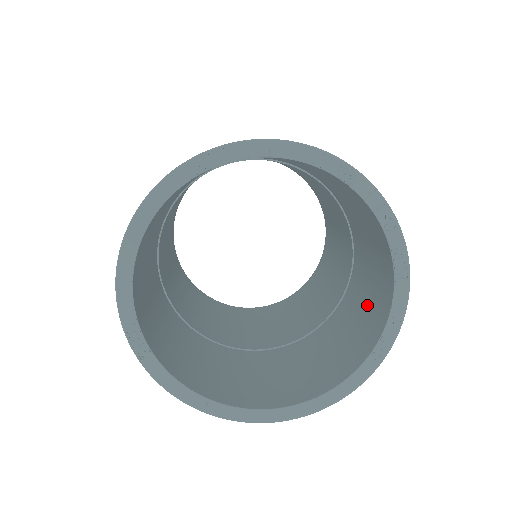
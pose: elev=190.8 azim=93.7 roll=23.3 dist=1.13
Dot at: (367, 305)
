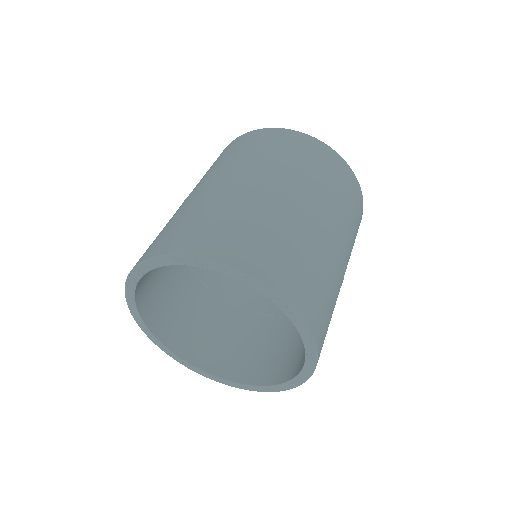
Dot at: occluded
